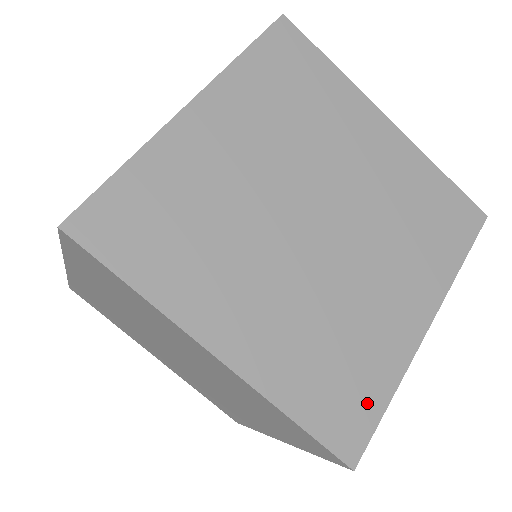
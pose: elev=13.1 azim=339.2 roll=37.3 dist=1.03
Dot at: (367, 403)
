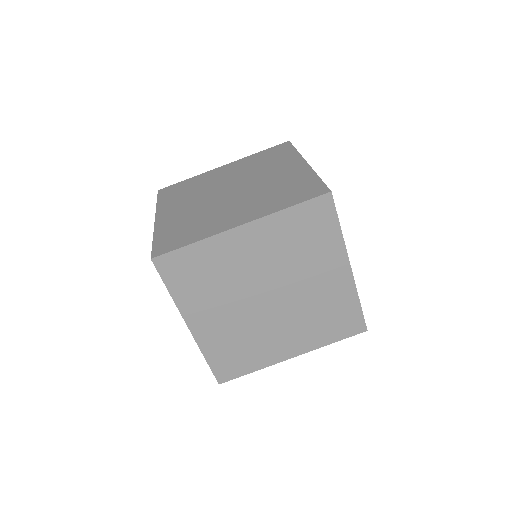
Dot at: (353, 314)
